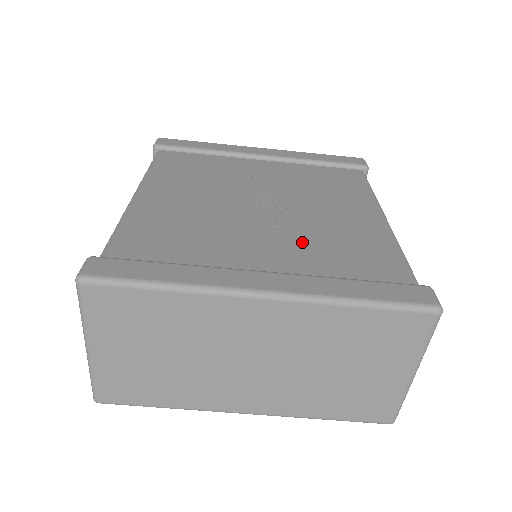
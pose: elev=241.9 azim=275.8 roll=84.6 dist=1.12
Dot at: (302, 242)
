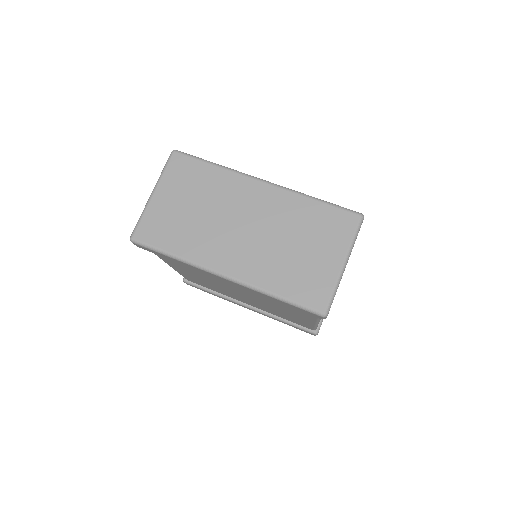
Dot at: occluded
